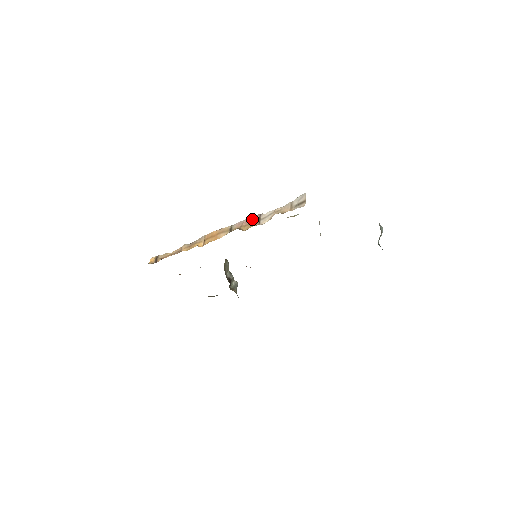
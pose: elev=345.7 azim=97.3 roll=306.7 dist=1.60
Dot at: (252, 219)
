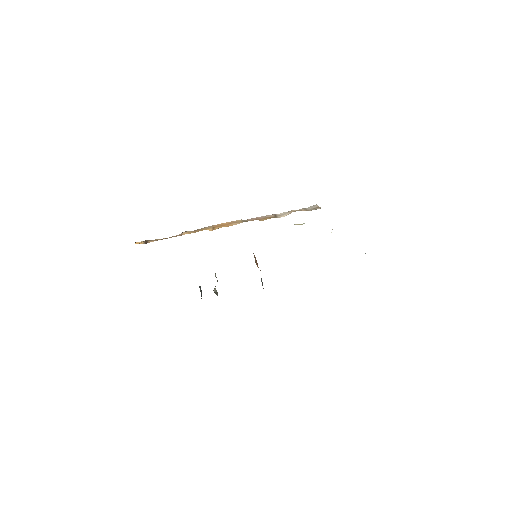
Dot at: (266, 216)
